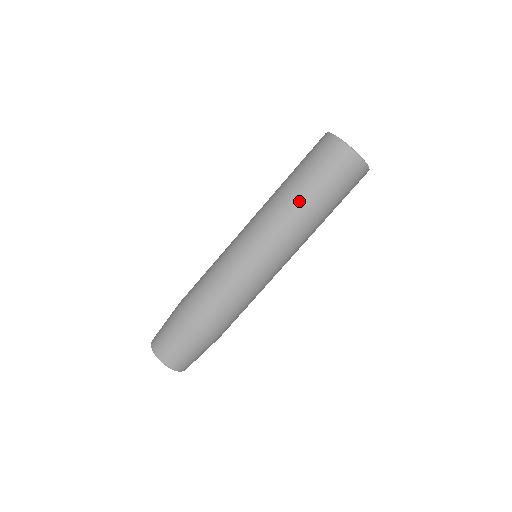
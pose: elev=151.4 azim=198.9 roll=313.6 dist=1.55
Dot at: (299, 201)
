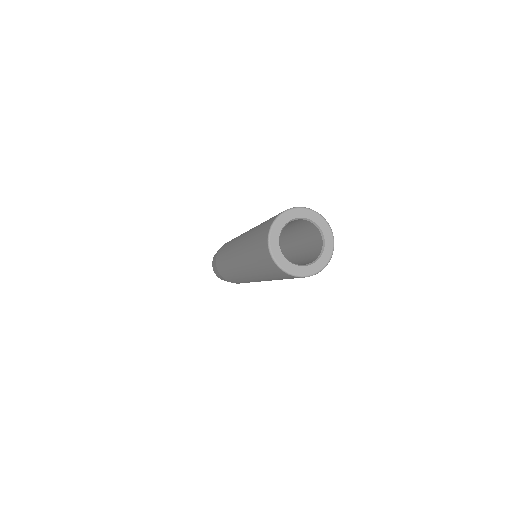
Dot at: (247, 253)
